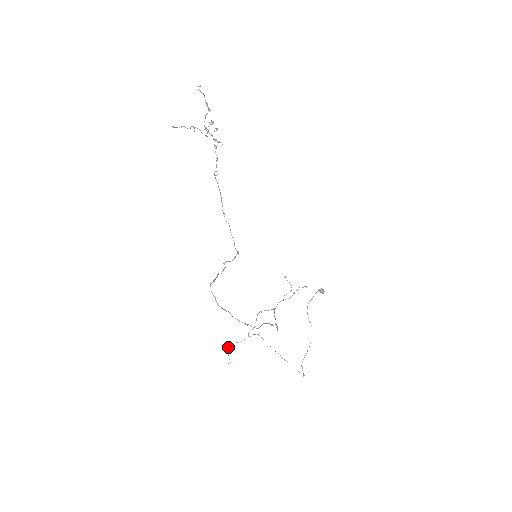
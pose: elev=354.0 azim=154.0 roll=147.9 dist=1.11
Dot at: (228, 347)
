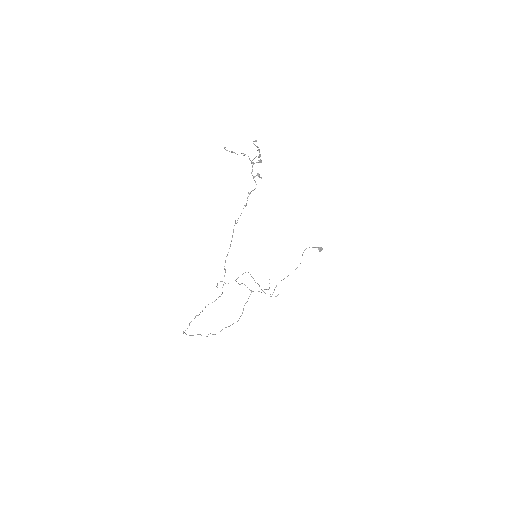
Dot at: occluded
